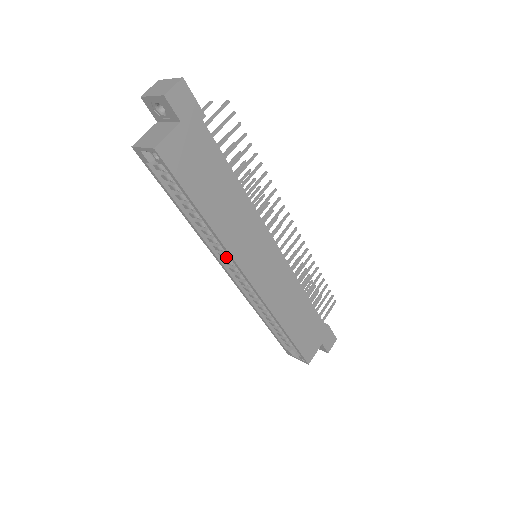
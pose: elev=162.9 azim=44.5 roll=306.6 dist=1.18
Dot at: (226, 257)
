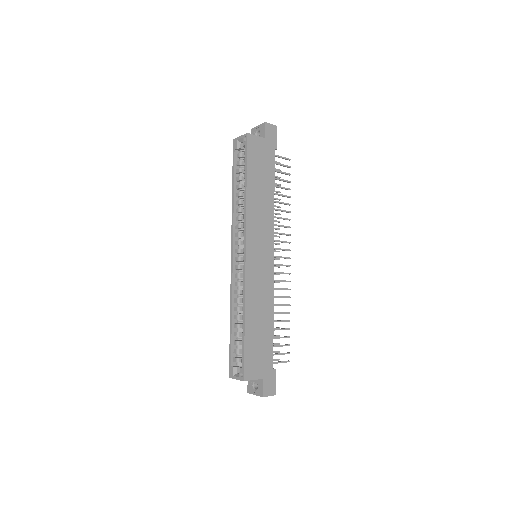
Dot at: (239, 236)
